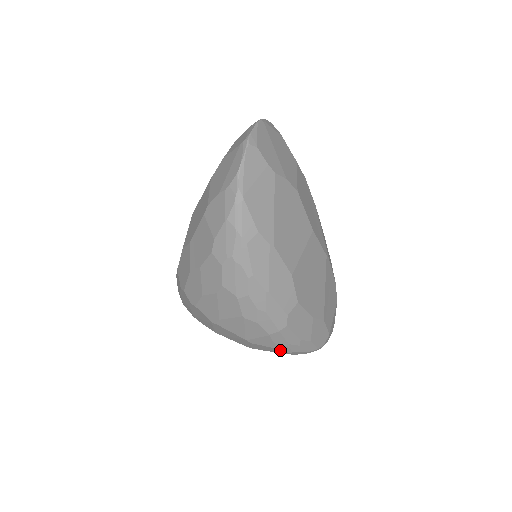
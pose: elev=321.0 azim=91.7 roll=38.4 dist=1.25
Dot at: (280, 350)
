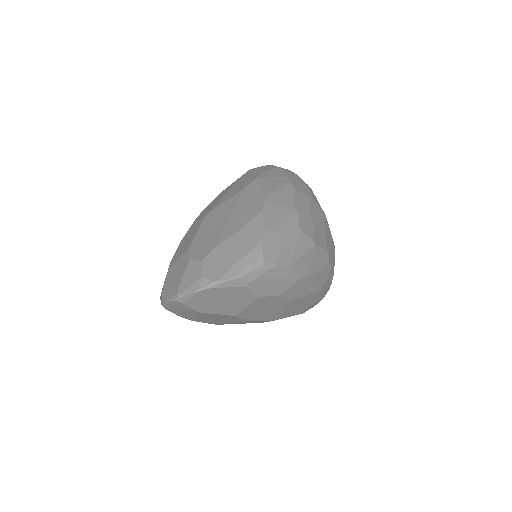
Dot at: occluded
